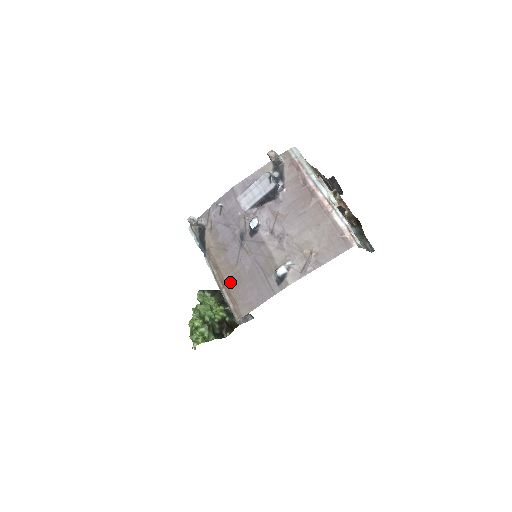
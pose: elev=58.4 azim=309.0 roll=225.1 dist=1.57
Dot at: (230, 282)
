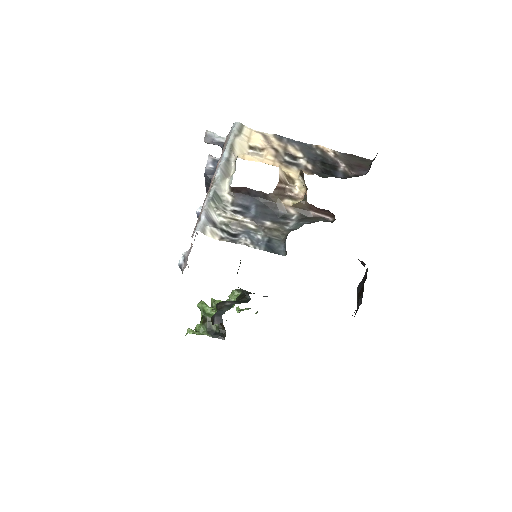
Dot at: occluded
